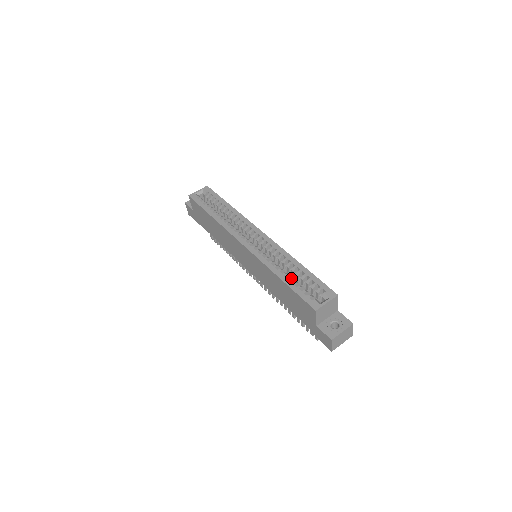
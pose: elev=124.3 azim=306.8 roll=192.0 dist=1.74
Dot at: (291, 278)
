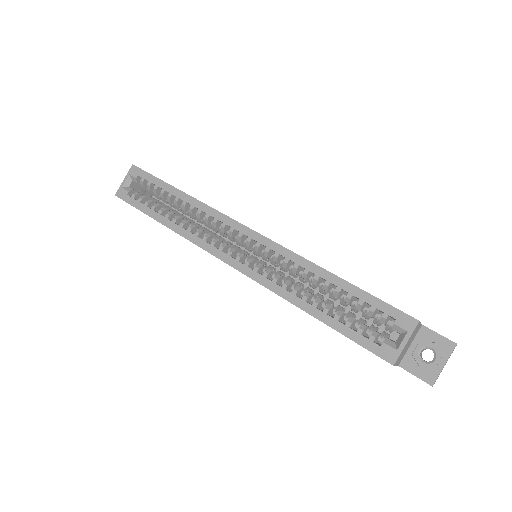
Dot at: (329, 309)
